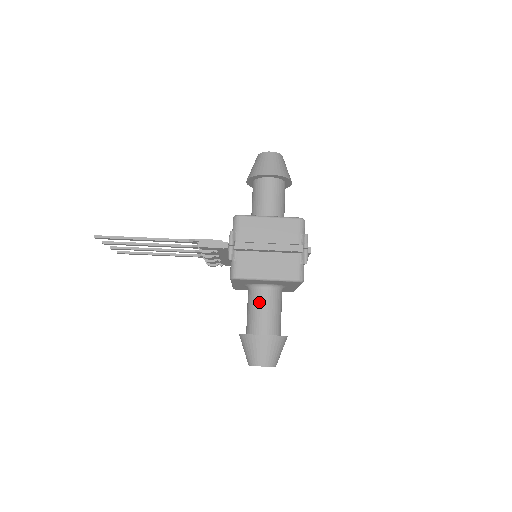
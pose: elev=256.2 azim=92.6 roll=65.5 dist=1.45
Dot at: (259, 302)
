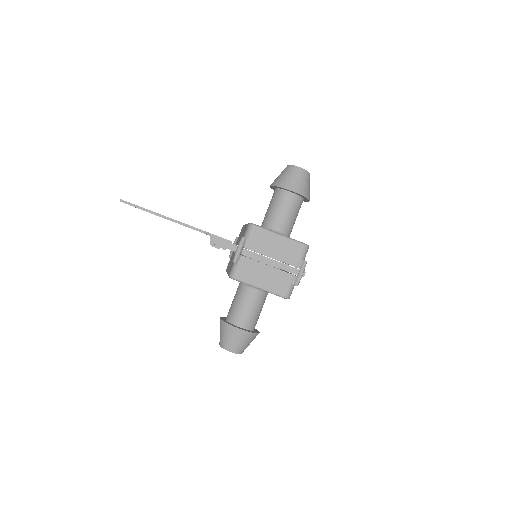
Dot at: (246, 299)
